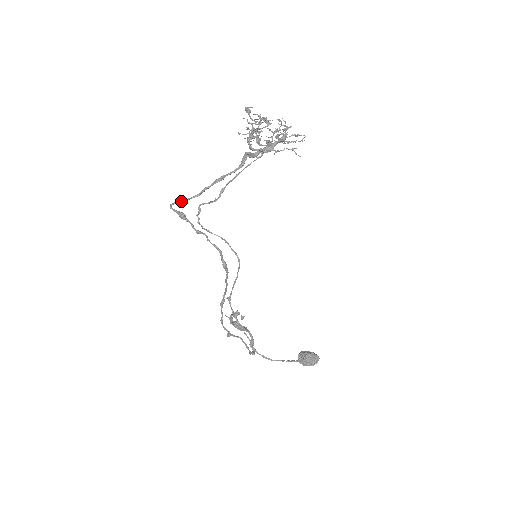
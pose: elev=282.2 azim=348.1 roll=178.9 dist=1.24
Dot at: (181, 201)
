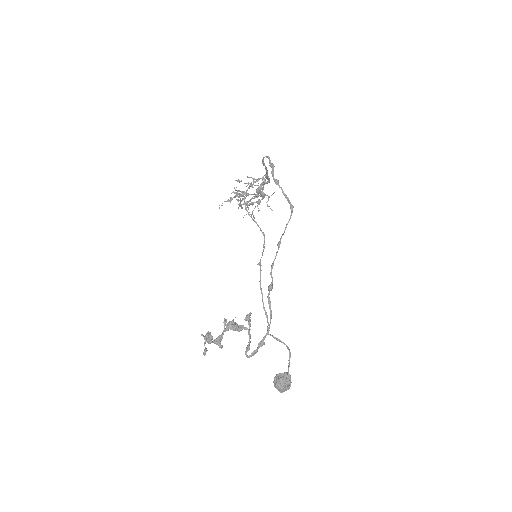
Dot at: (264, 163)
